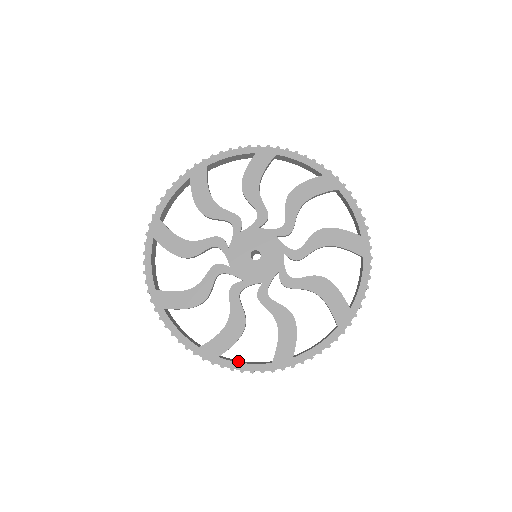
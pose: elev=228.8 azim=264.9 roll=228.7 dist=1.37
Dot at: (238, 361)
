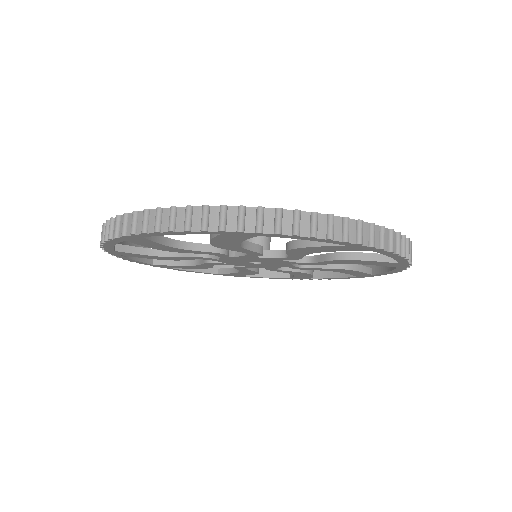
Dot at: occluded
